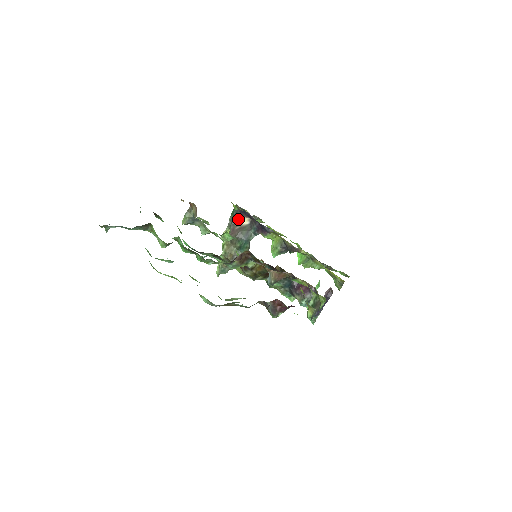
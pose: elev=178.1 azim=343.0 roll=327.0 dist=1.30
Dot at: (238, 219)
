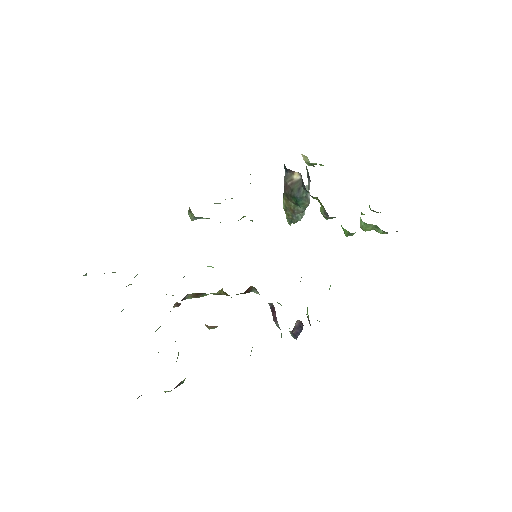
Dot at: (289, 173)
